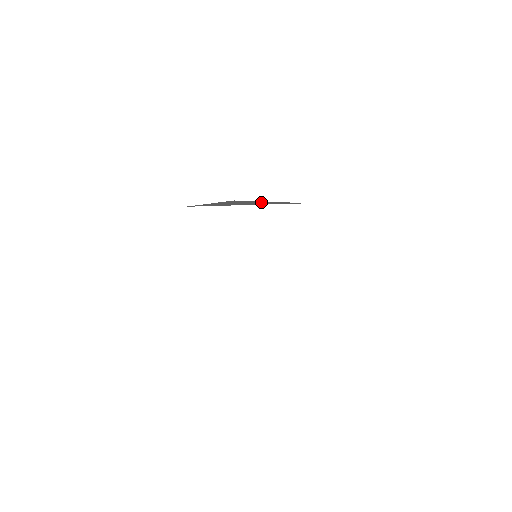
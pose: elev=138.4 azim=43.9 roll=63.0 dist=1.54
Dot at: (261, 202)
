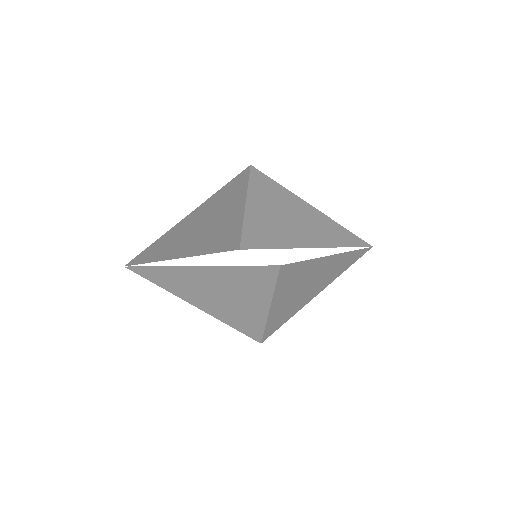
Dot at: (233, 213)
